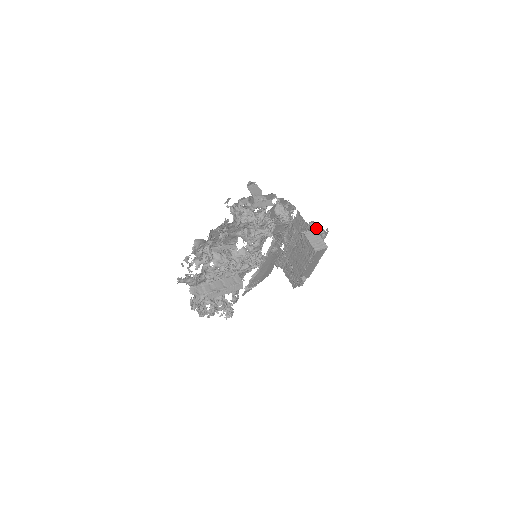
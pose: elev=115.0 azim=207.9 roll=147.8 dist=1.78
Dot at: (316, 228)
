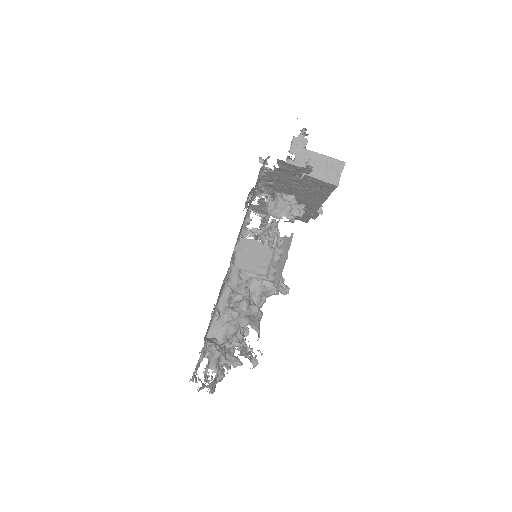
Dot at: (300, 144)
